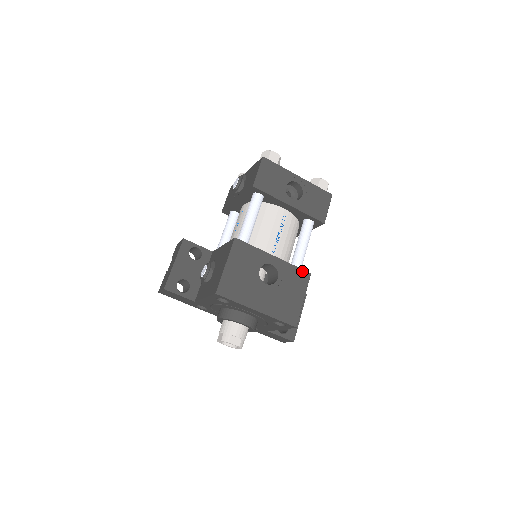
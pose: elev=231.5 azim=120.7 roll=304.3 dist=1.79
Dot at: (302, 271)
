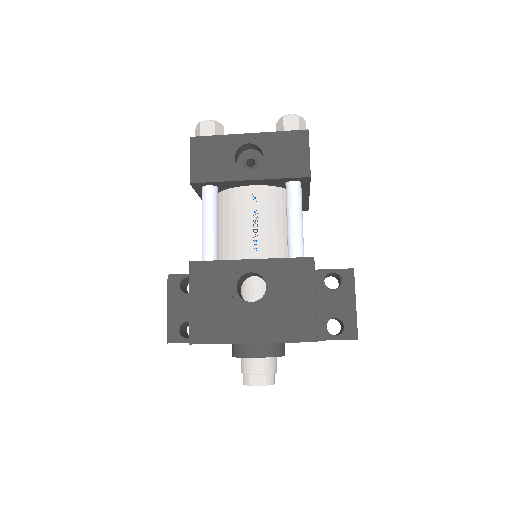
Dot at: (299, 260)
